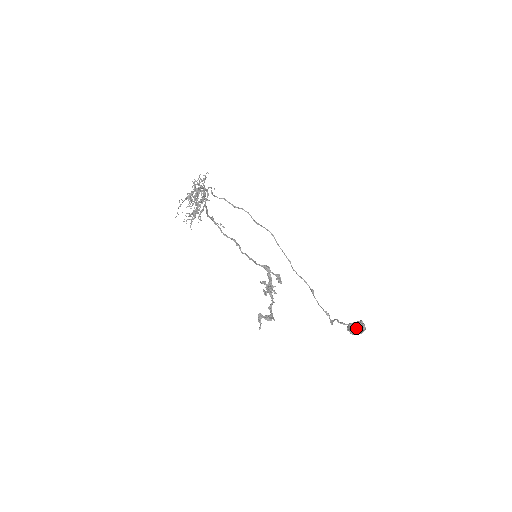
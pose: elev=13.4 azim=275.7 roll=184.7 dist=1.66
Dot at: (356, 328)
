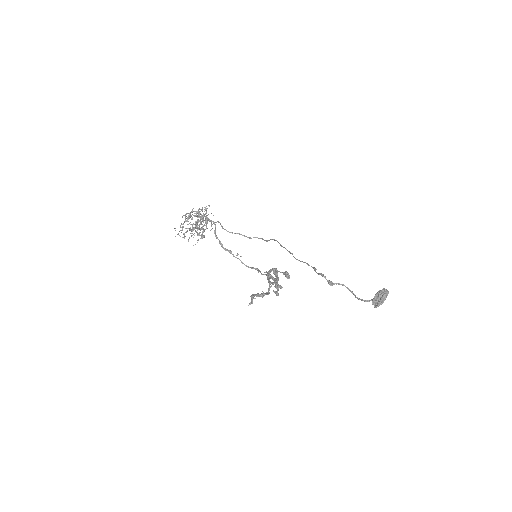
Dot at: (377, 296)
